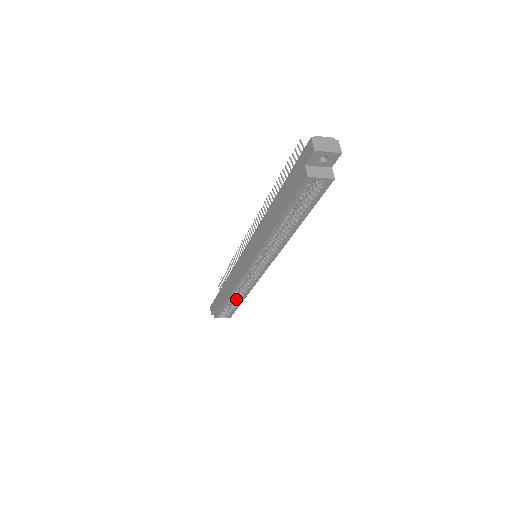
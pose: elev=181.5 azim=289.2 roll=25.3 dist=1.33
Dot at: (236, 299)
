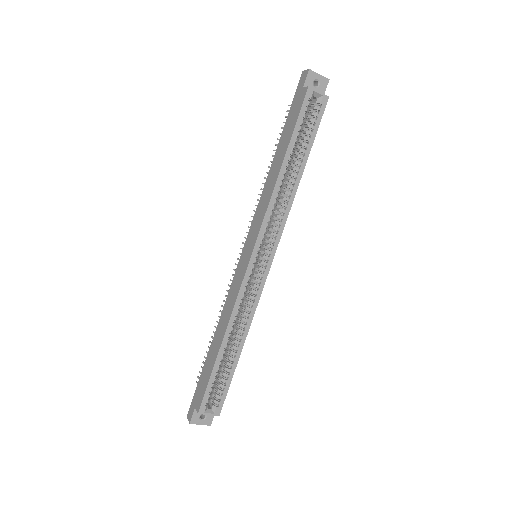
Dot at: (230, 356)
